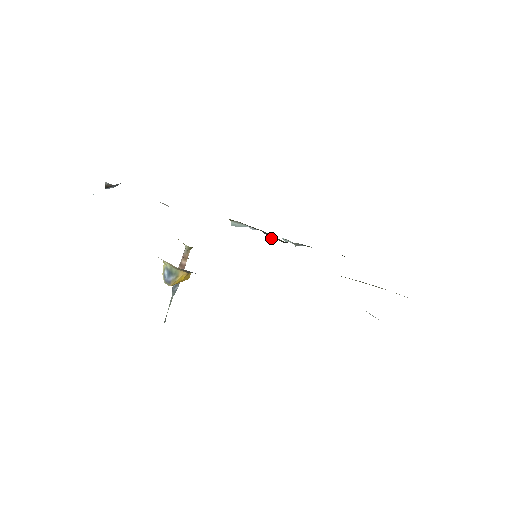
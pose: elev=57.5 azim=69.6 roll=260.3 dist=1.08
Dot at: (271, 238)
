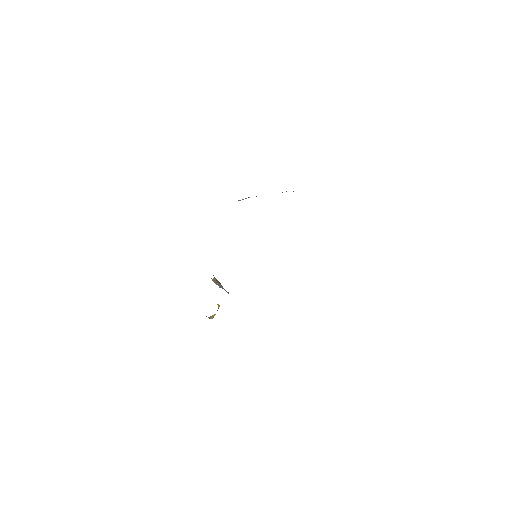
Dot at: occluded
